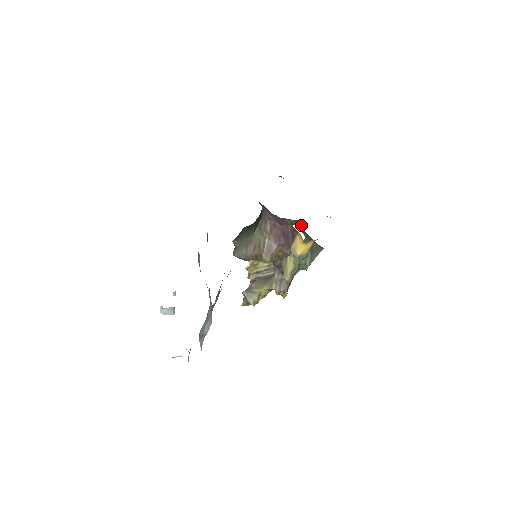
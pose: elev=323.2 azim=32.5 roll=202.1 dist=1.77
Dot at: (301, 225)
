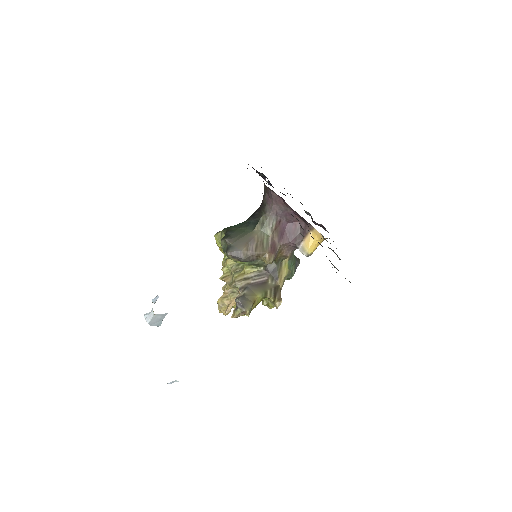
Dot at: occluded
